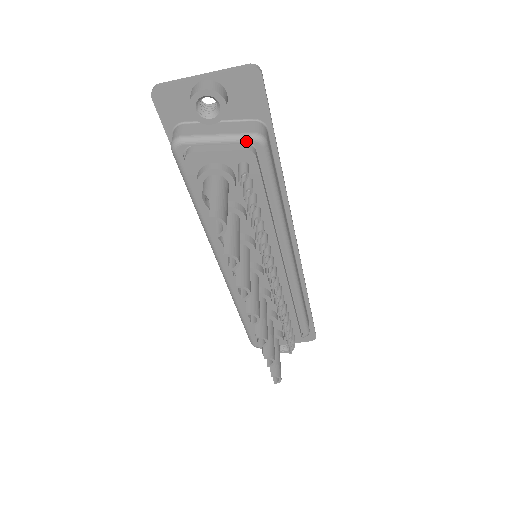
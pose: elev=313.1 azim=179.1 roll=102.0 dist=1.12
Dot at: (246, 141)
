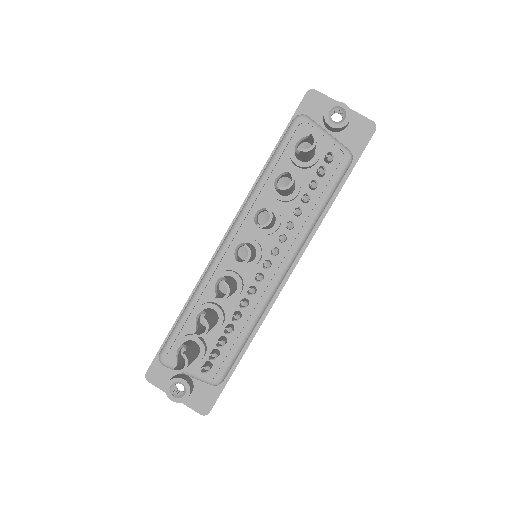
Dot at: (342, 148)
